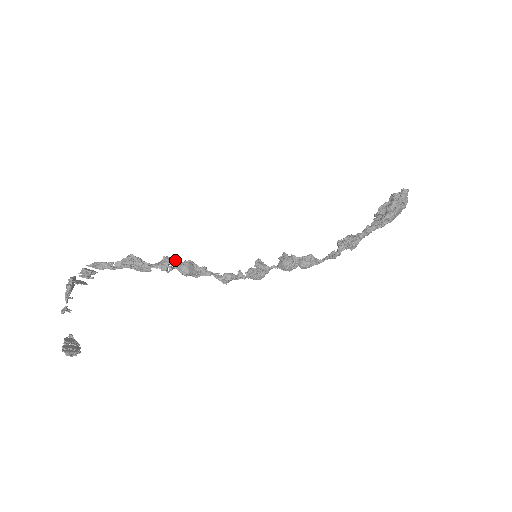
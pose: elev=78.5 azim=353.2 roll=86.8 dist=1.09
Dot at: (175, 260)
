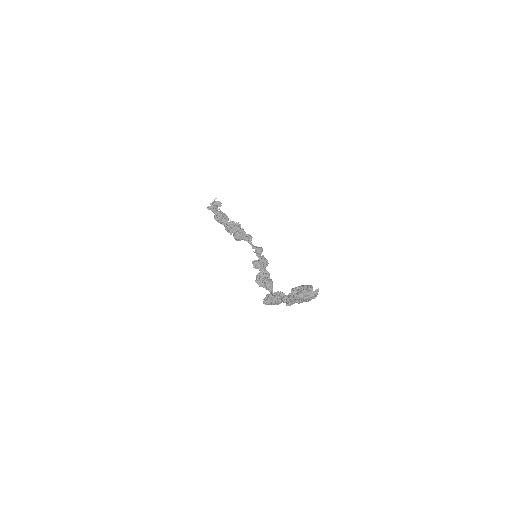
Dot at: (233, 227)
